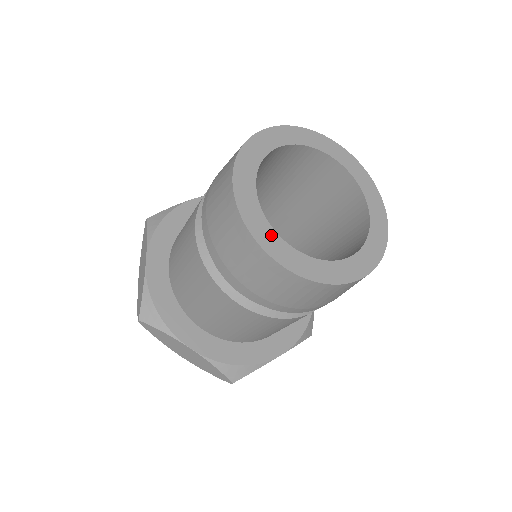
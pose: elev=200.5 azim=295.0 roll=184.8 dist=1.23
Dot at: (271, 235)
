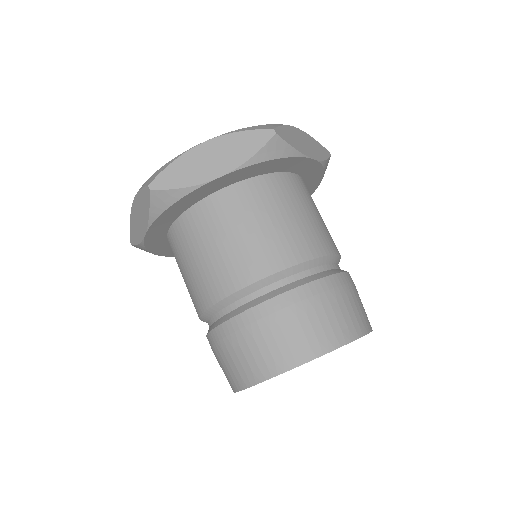
Dot at: occluded
